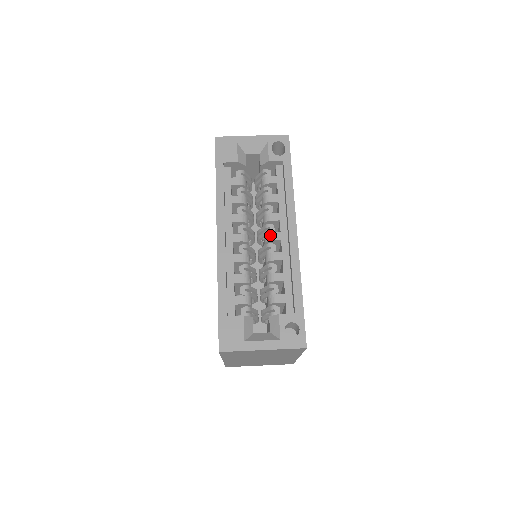
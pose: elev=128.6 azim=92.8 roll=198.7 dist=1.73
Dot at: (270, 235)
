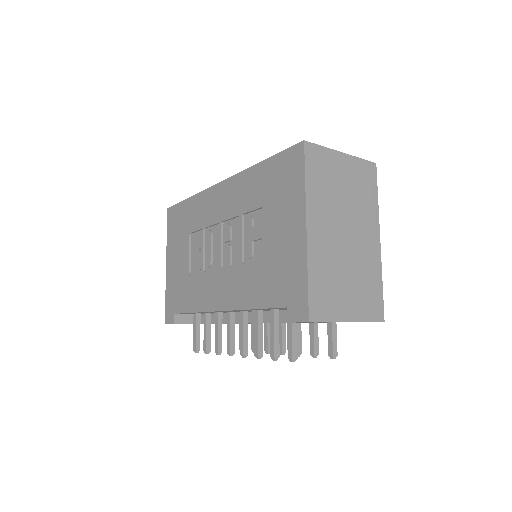
Dot at: occluded
